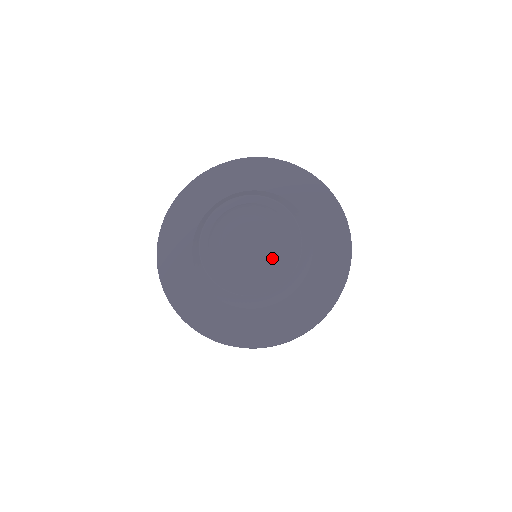
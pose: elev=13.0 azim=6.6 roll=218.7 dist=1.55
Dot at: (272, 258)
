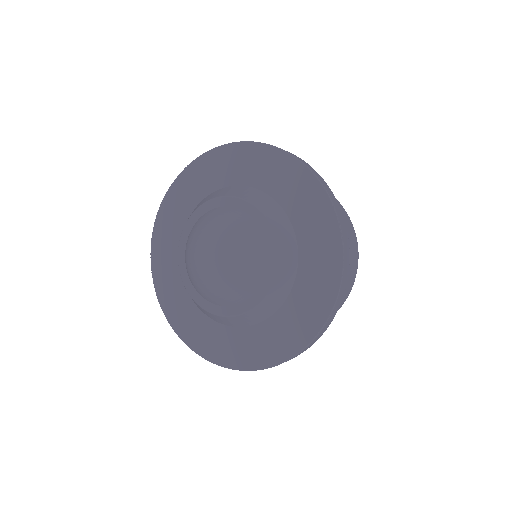
Dot at: (244, 268)
